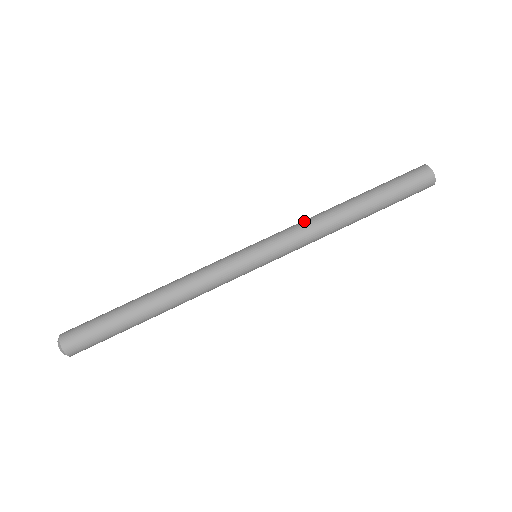
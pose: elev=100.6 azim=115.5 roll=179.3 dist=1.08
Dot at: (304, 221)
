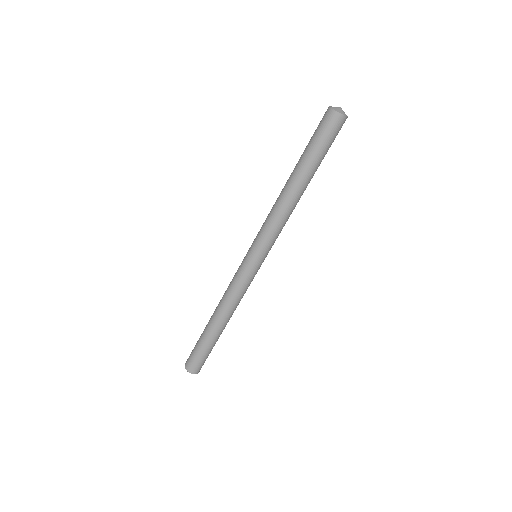
Dot at: (277, 221)
